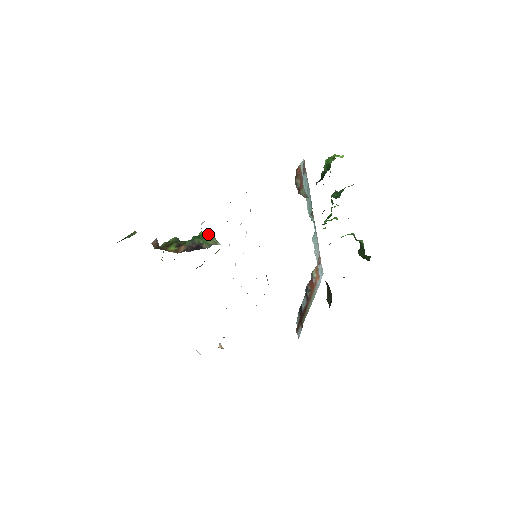
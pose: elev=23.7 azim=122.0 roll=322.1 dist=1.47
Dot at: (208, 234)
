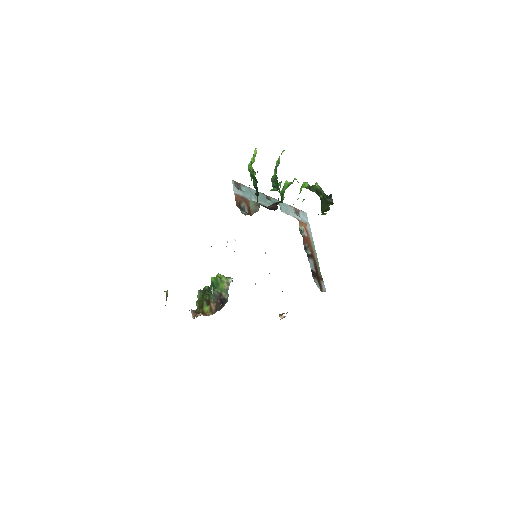
Dot at: (218, 280)
